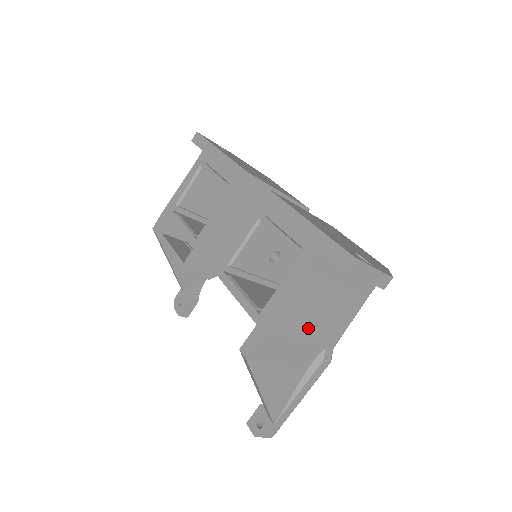
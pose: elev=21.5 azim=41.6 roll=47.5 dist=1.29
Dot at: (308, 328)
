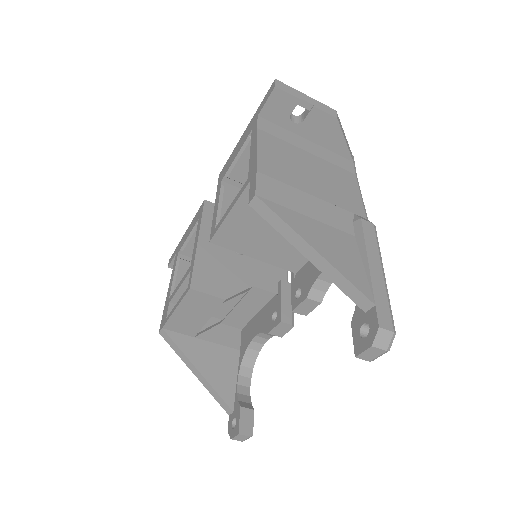
Dot at: (310, 184)
